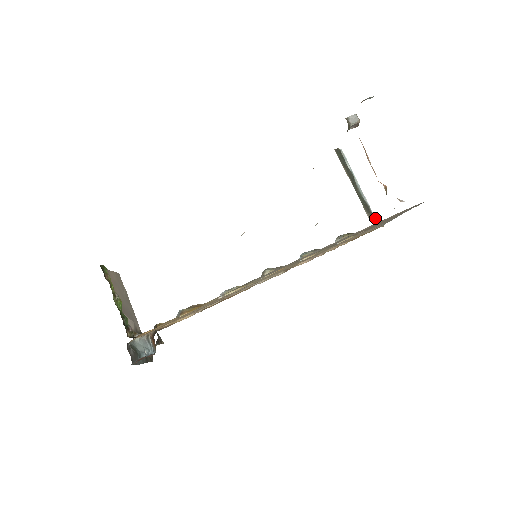
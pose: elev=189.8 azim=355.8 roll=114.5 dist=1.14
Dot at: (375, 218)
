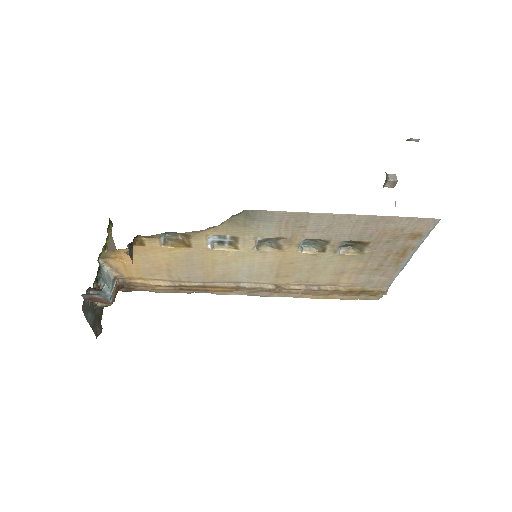
Dot at: occluded
